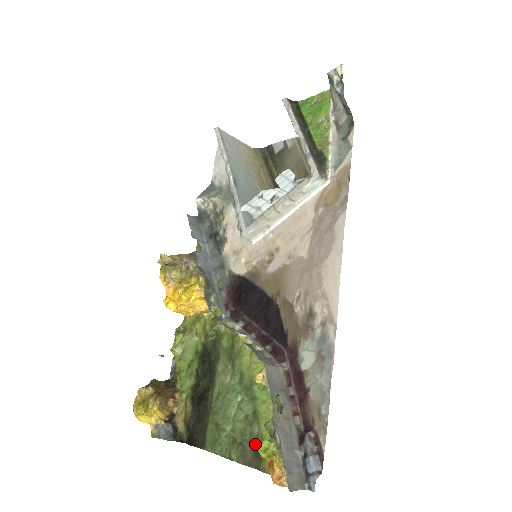
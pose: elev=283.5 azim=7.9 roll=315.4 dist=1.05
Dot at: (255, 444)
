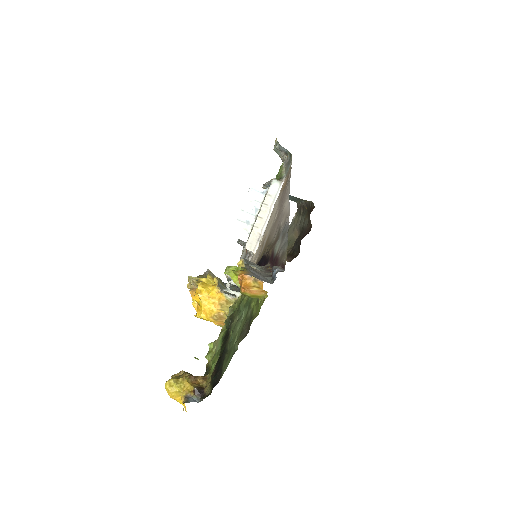
Dot at: (249, 321)
